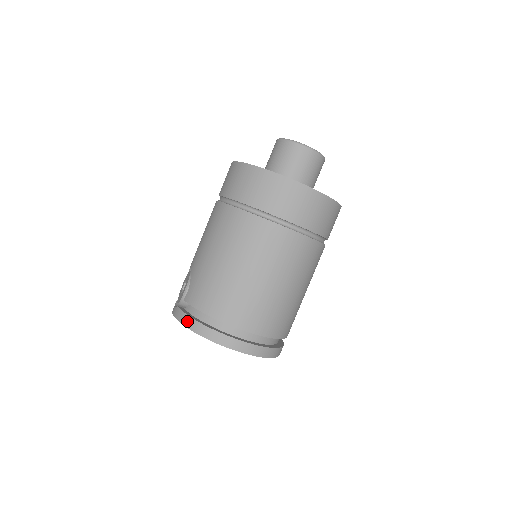
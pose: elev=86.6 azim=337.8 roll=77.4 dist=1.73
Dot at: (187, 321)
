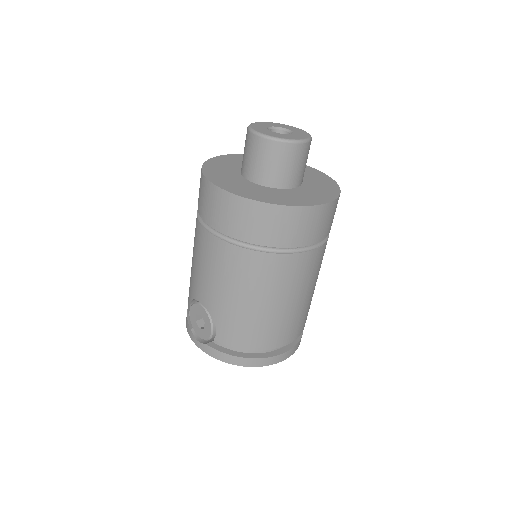
Dot at: (230, 359)
